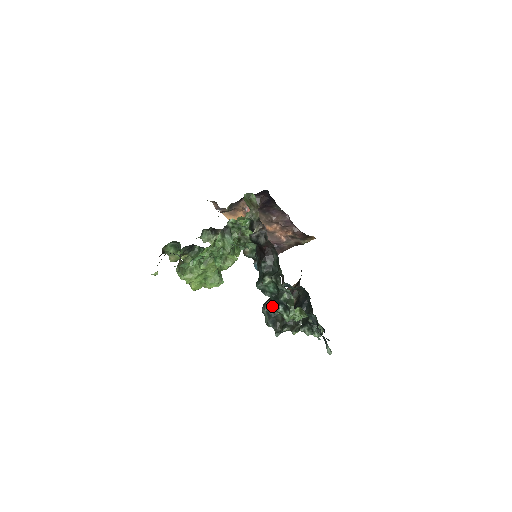
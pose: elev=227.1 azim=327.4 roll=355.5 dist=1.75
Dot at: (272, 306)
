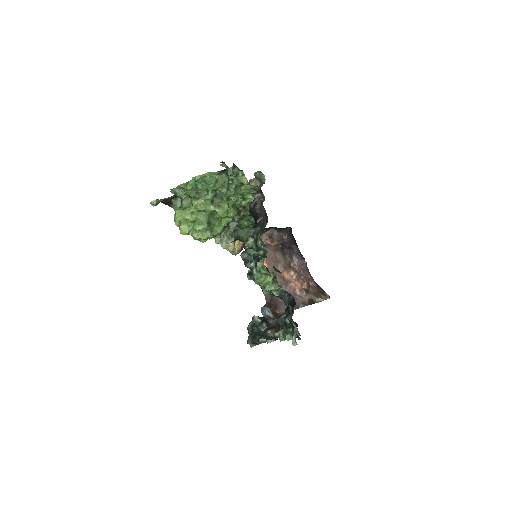
Dot at: (248, 271)
